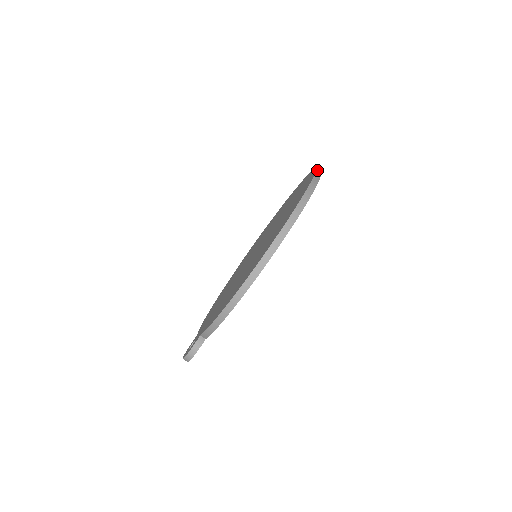
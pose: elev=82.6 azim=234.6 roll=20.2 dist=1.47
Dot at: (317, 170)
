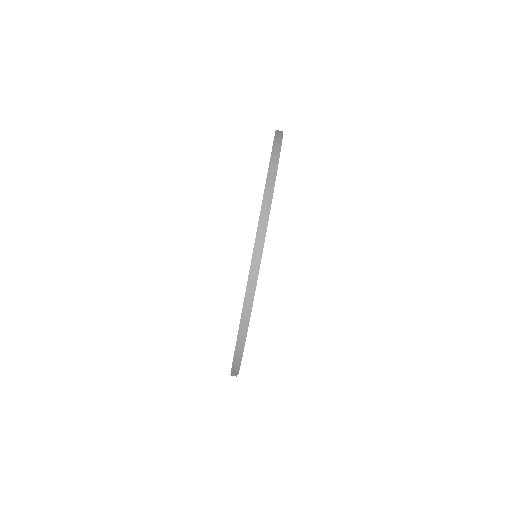
Dot at: (269, 169)
